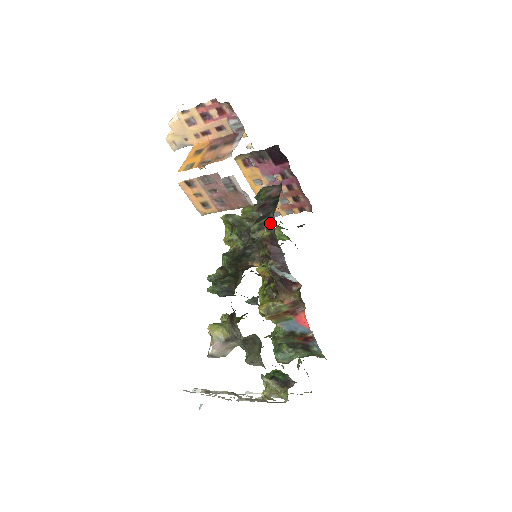
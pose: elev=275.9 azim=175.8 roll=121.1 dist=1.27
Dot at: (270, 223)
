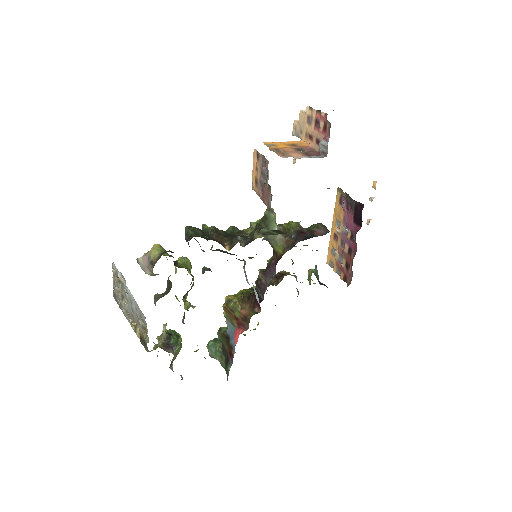
Dot at: (290, 247)
